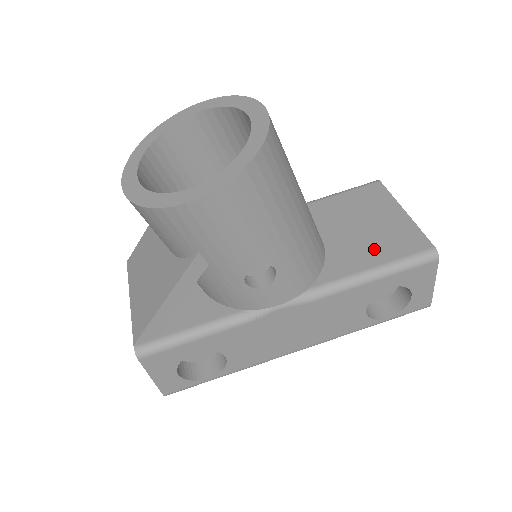
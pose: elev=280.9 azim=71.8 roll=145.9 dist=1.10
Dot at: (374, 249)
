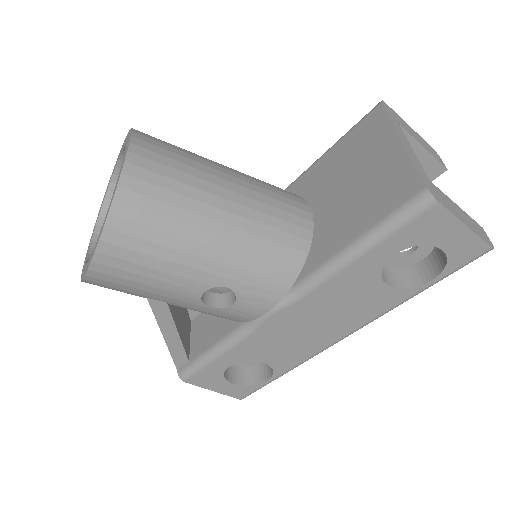
Dot at: (358, 213)
